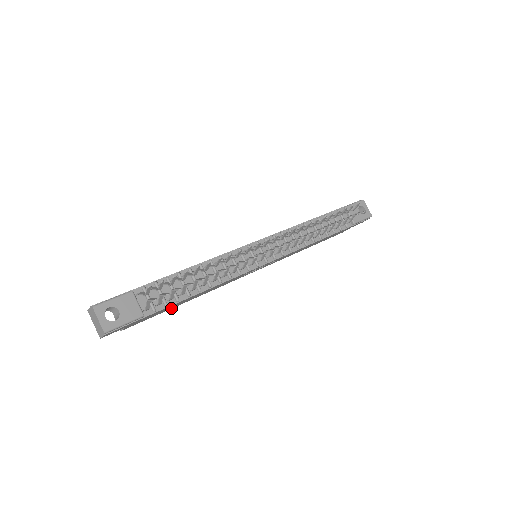
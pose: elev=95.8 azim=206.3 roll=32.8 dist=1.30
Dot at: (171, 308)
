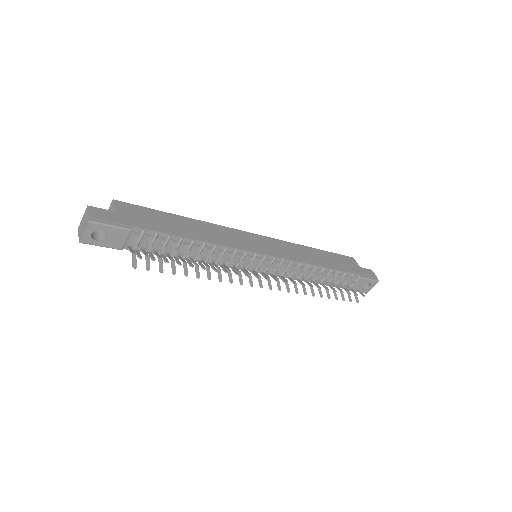
Dot at: occluded
